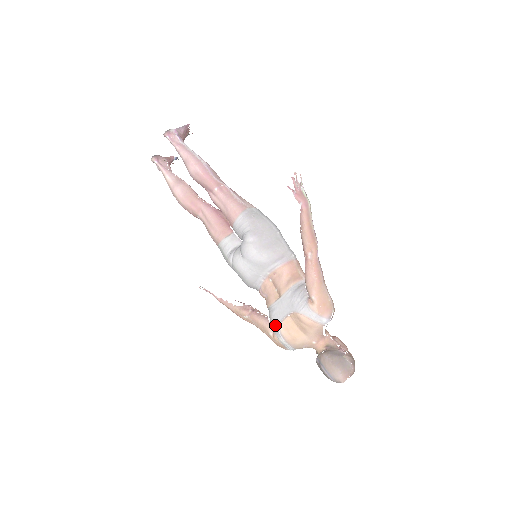
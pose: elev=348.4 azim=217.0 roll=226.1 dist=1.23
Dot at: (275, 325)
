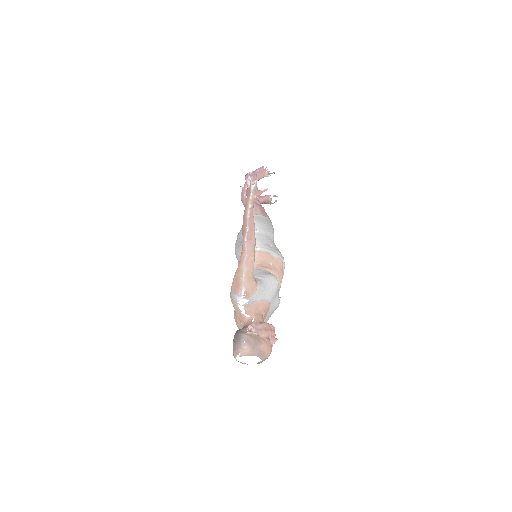
Dot at: occluded
